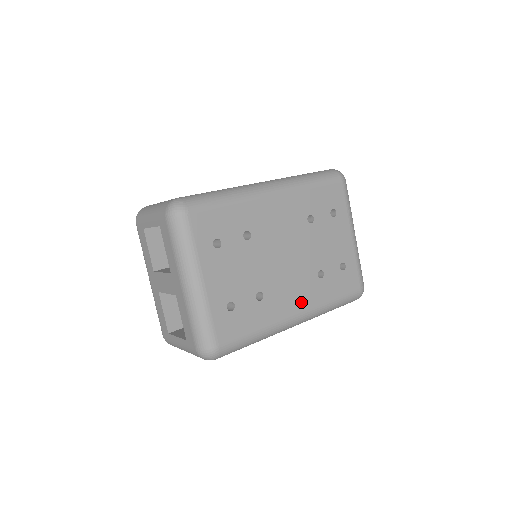
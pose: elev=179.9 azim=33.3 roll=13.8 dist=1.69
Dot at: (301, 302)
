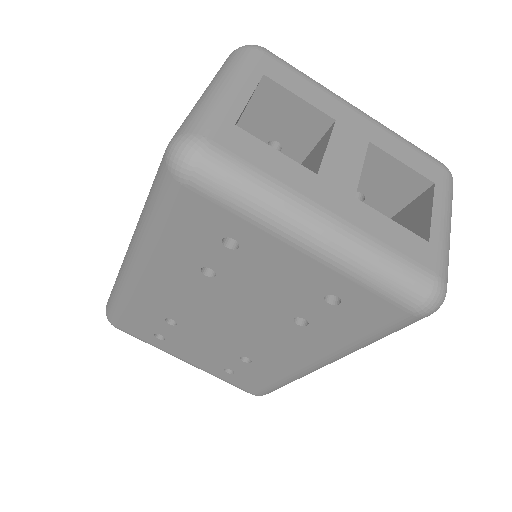
Dot at: (304, 354)
